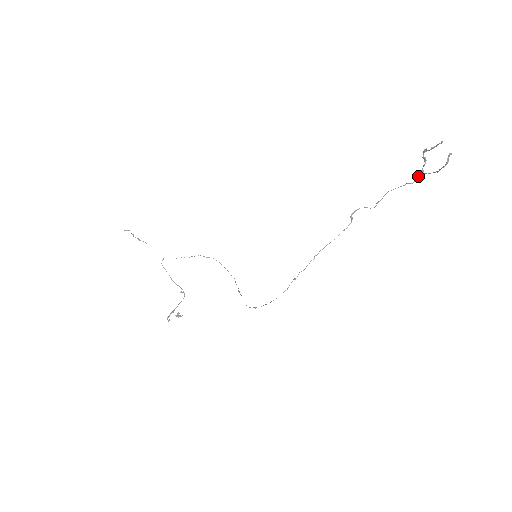
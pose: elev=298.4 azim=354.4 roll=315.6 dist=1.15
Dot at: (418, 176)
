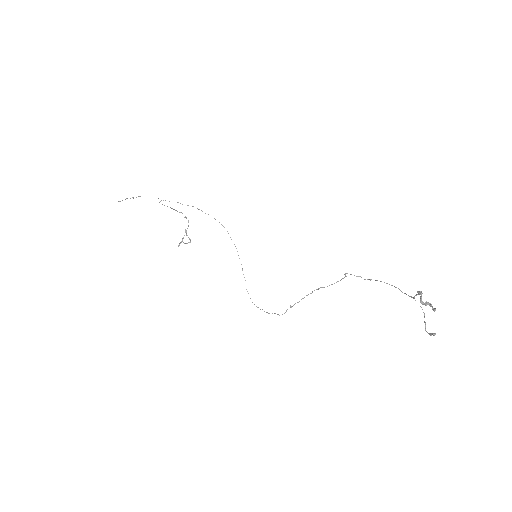
Dot at: (409, 296)
